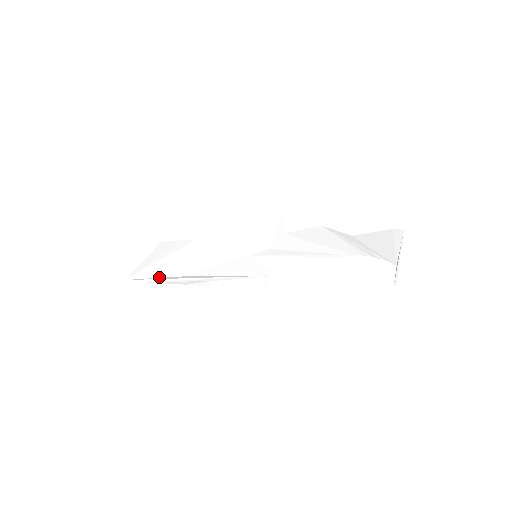
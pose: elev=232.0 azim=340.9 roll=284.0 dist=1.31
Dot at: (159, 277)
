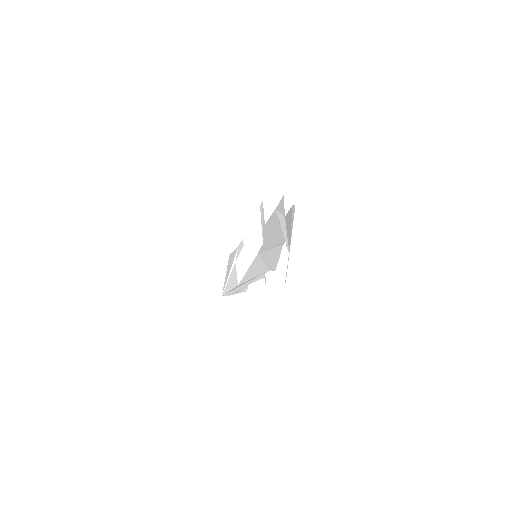
Dot at: (231, 289)
